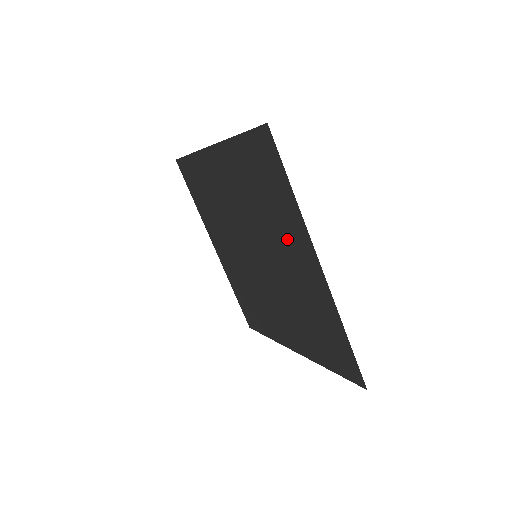
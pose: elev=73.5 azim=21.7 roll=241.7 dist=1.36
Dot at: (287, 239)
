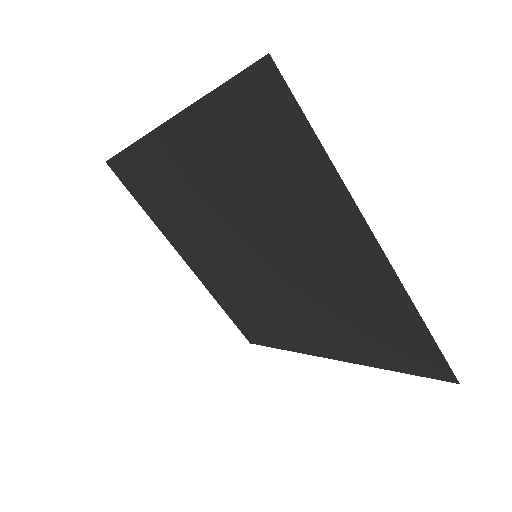
Dot at: (313, 221)
